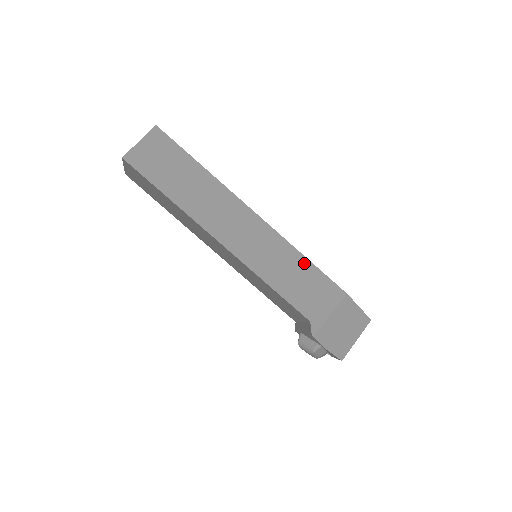
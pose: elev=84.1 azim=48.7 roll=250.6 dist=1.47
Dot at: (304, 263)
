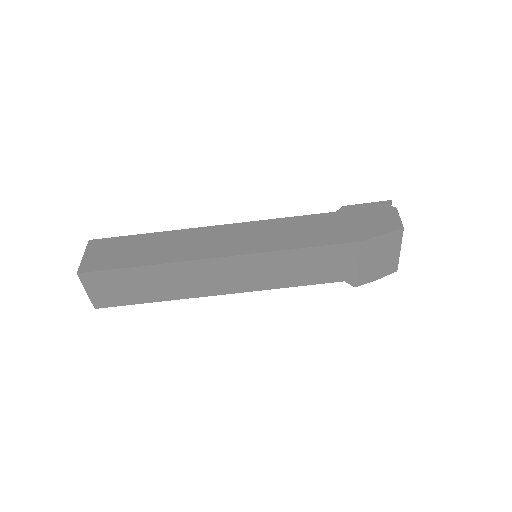
Dot at: (300, 253)
